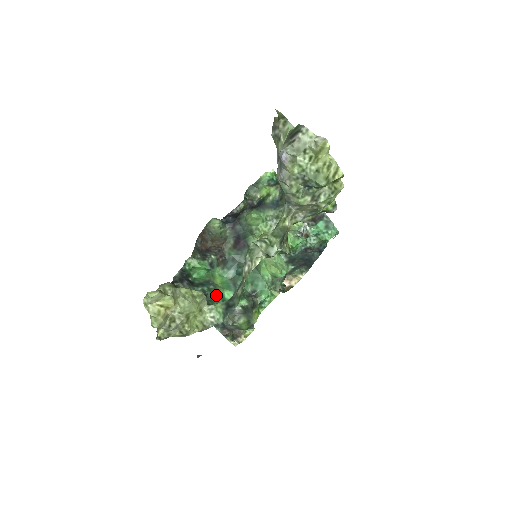
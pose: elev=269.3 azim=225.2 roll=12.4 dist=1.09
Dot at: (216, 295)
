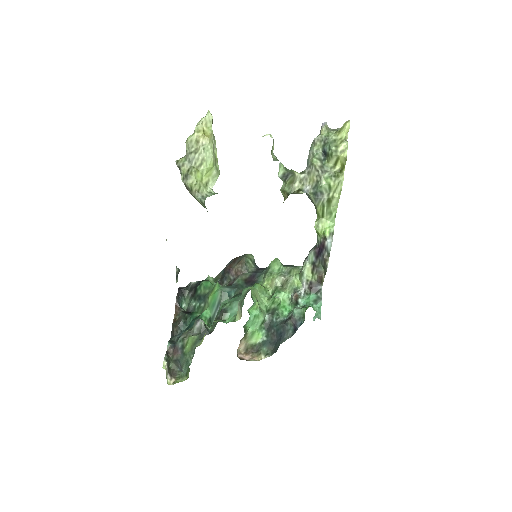
Dot at: (198, 316)
